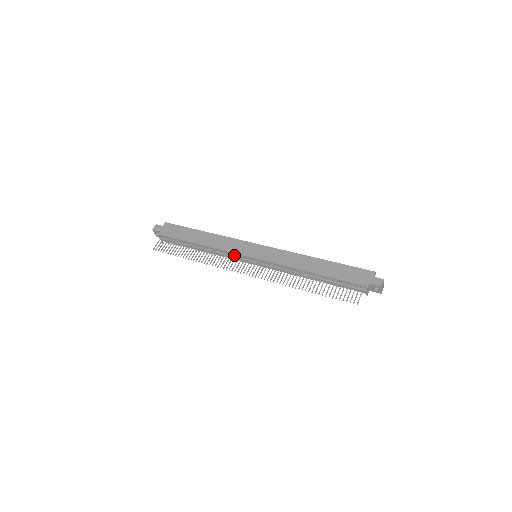
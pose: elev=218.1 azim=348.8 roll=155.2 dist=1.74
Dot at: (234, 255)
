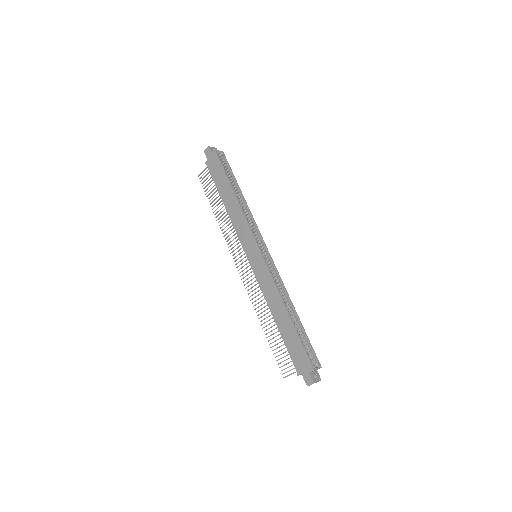
Dot at: (241, 241)
